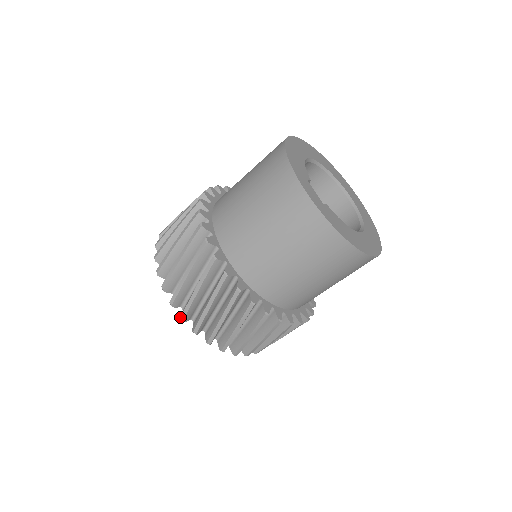
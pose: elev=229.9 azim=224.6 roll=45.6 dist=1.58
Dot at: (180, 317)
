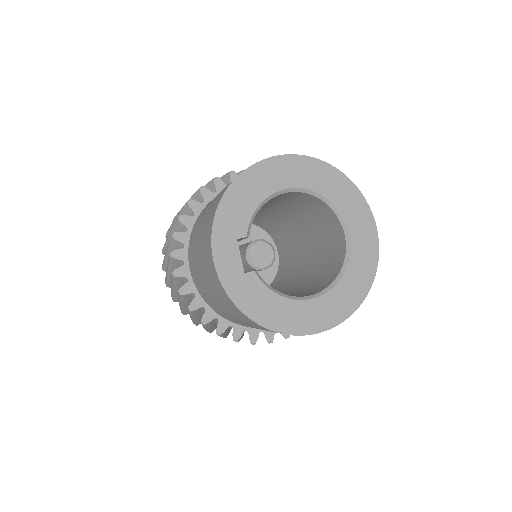
Dot at: occluded
